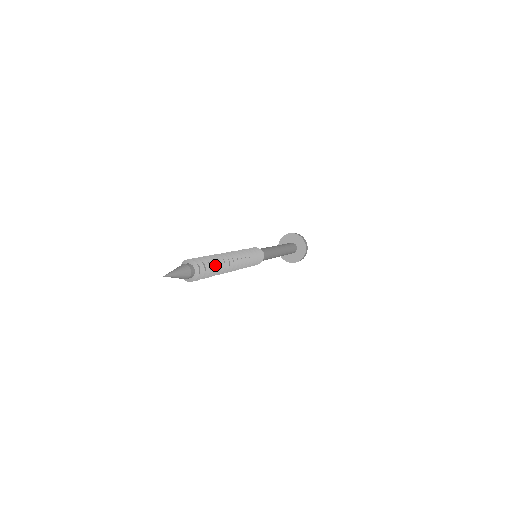
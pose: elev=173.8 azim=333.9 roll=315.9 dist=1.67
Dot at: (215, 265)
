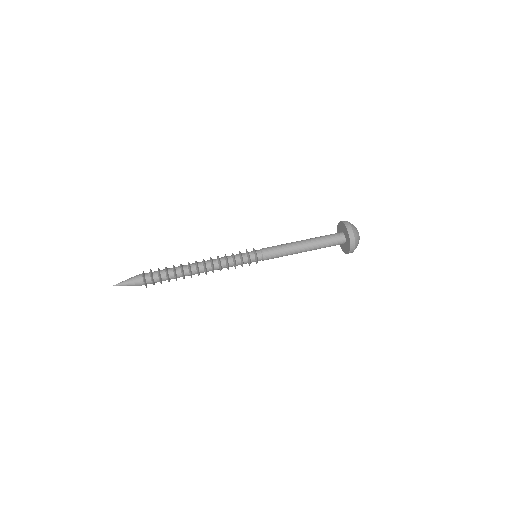
Dot at: occluded
